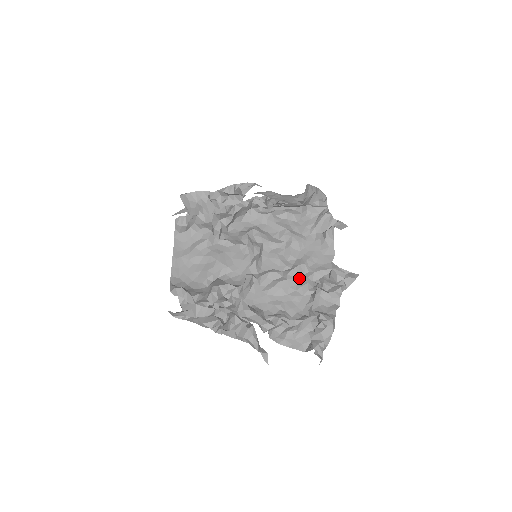
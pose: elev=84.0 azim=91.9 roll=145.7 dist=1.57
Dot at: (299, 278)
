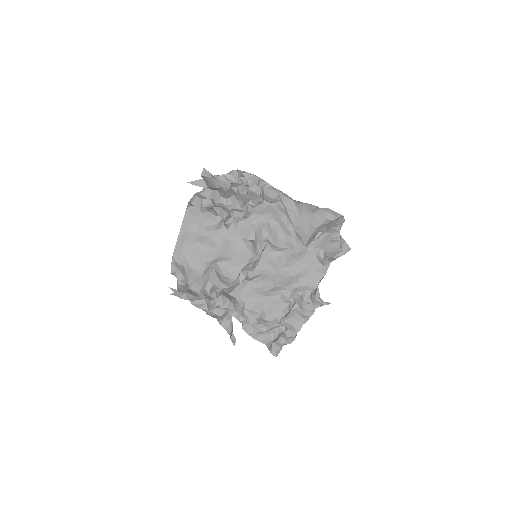
Dot at: (286, 286)
